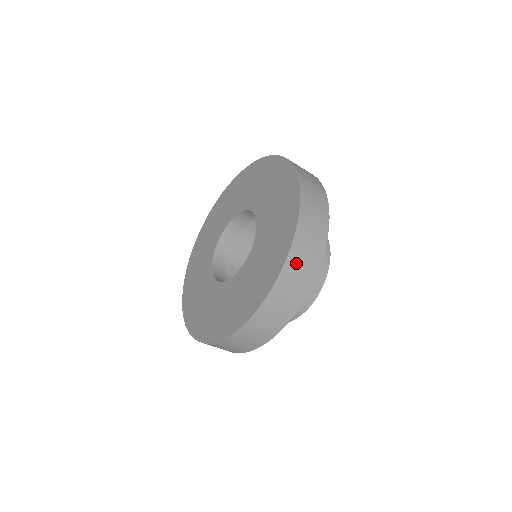
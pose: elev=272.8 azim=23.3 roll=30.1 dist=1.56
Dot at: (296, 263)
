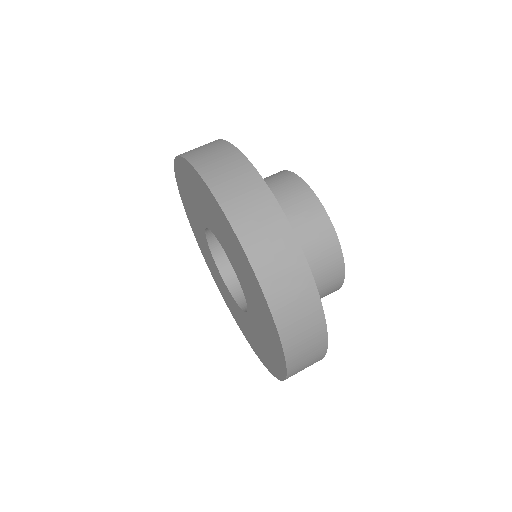
Dot at: (204, 159)
